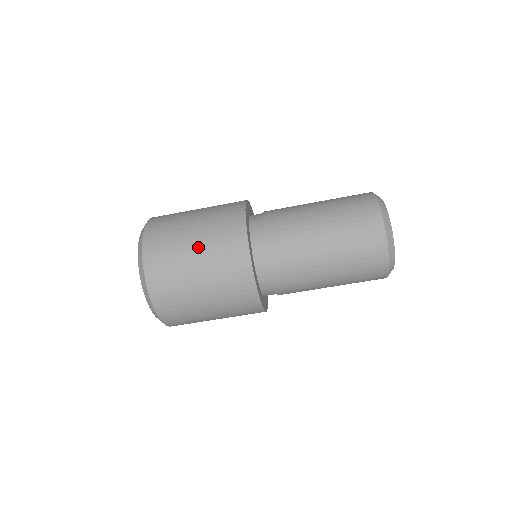
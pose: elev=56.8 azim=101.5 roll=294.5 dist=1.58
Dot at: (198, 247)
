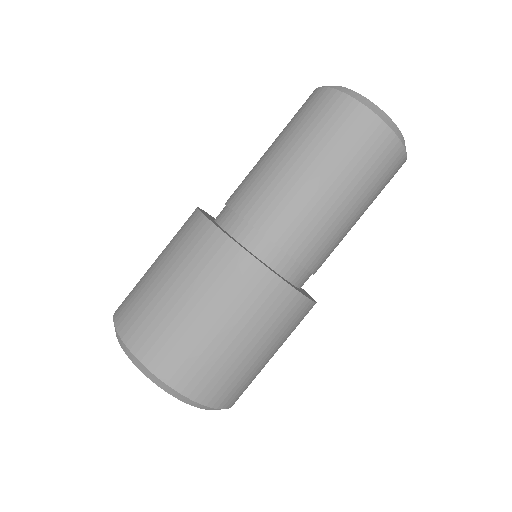
Dot at: (184, 291)
